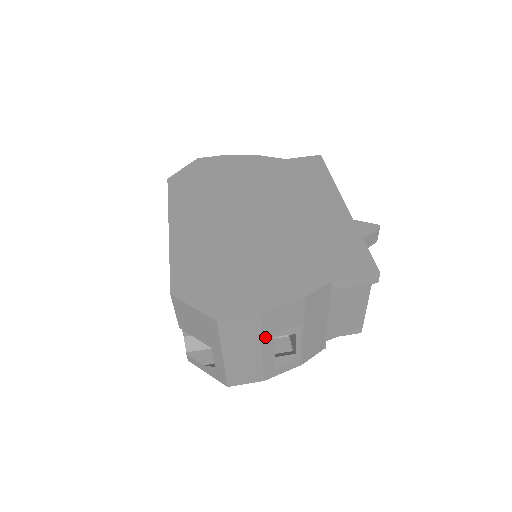
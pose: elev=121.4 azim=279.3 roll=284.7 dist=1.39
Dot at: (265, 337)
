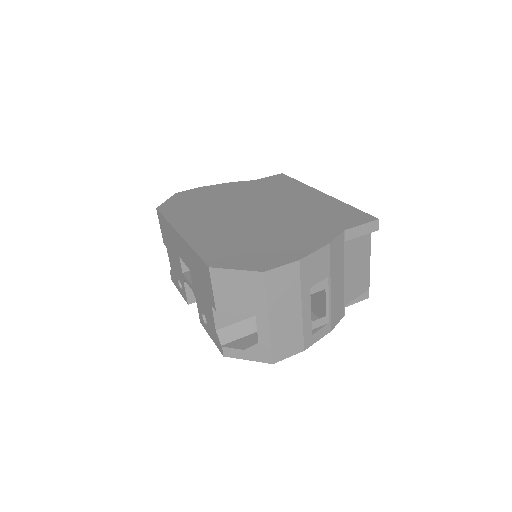
Dot at: (303, 290)
